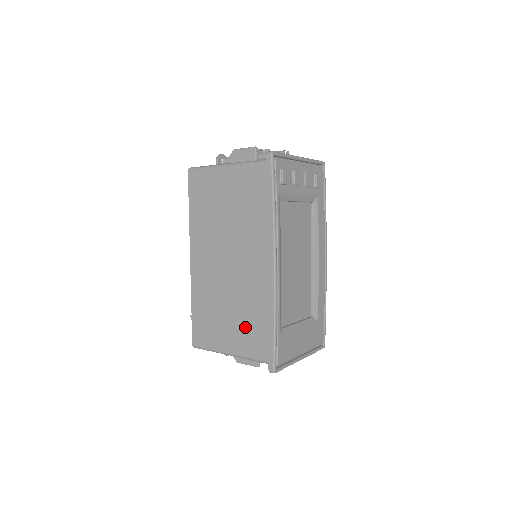
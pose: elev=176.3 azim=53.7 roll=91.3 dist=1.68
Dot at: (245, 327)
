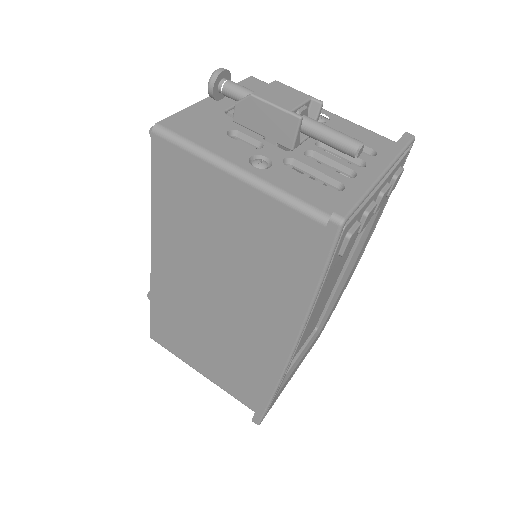
Dot at: (228, 370)
